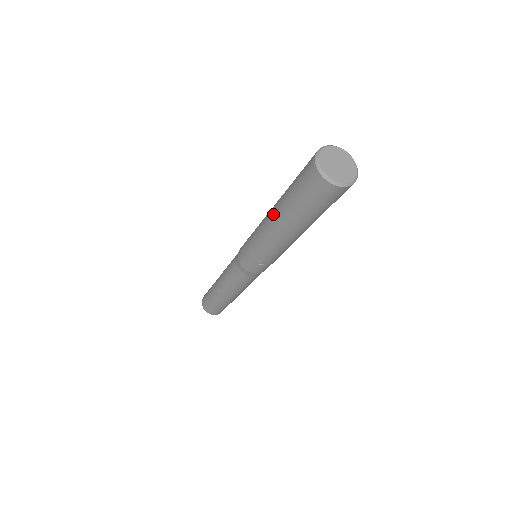
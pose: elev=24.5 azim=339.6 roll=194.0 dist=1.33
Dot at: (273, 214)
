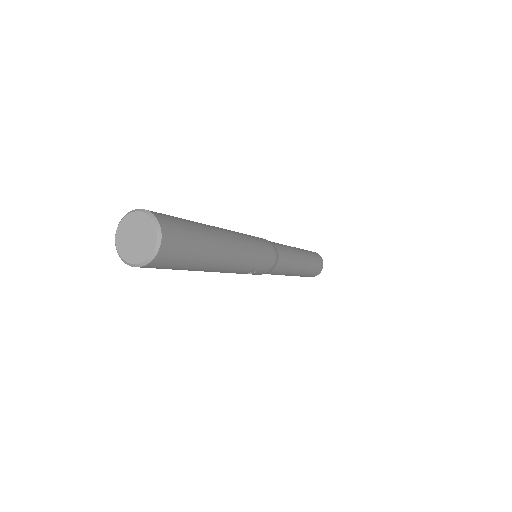
Dot at: occluded
